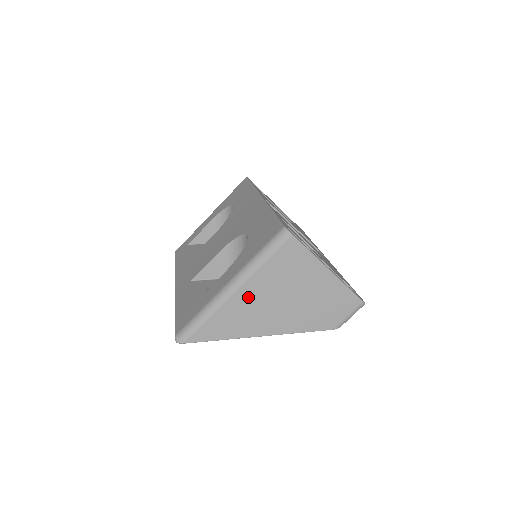
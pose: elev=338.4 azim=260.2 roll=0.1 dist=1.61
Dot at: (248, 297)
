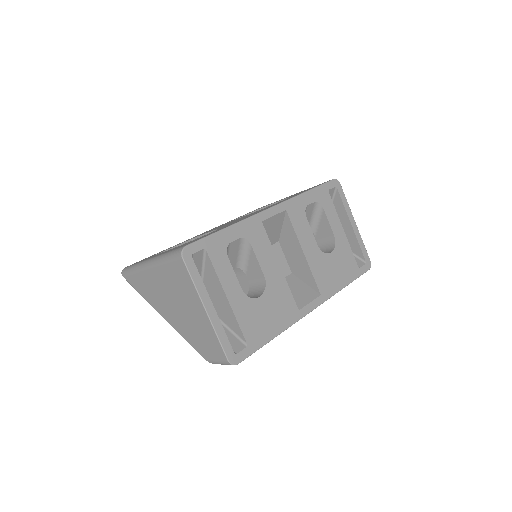
Dot at: (155, 279)
